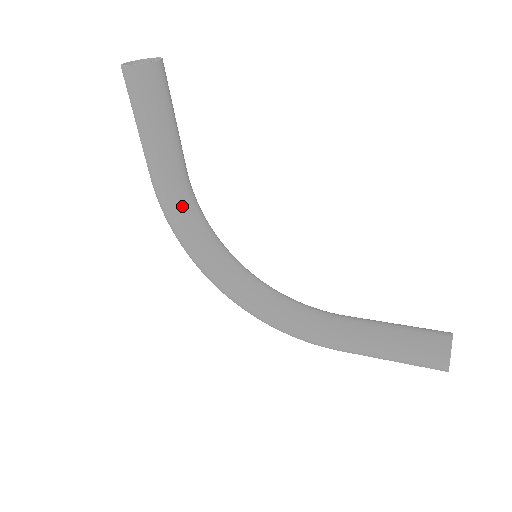
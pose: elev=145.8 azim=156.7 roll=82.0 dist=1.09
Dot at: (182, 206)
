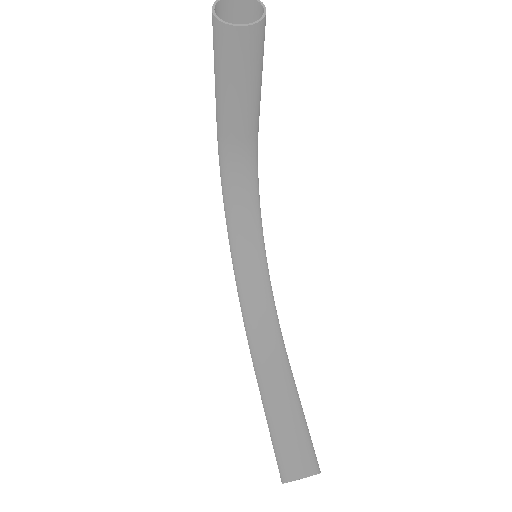
Dot at: (228, 164)
